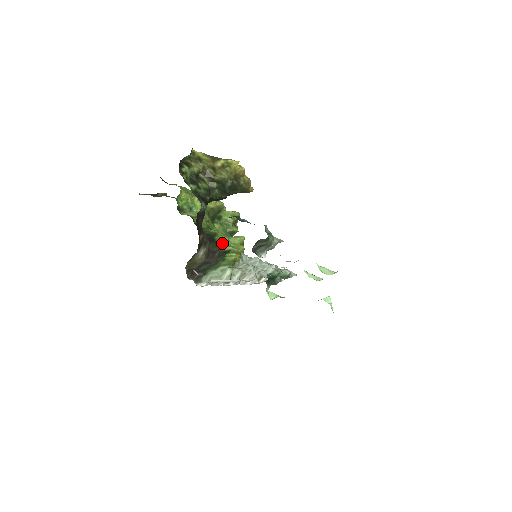
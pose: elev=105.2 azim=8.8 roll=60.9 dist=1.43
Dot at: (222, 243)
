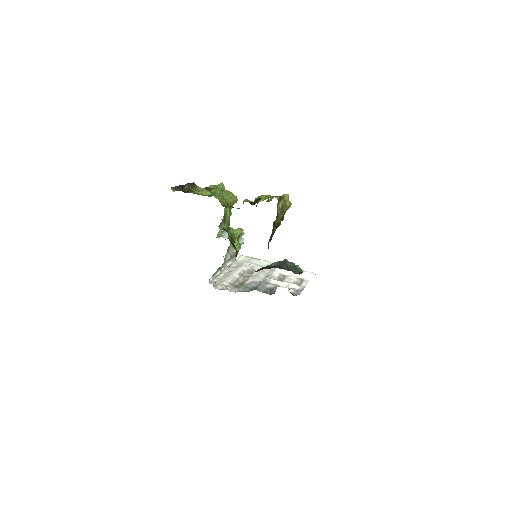
Dot at: (234, 243)
